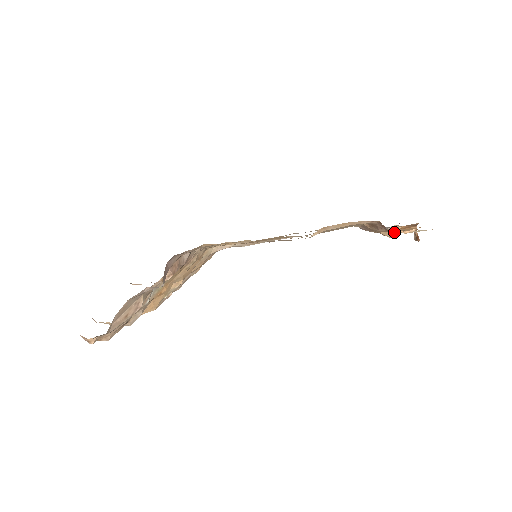
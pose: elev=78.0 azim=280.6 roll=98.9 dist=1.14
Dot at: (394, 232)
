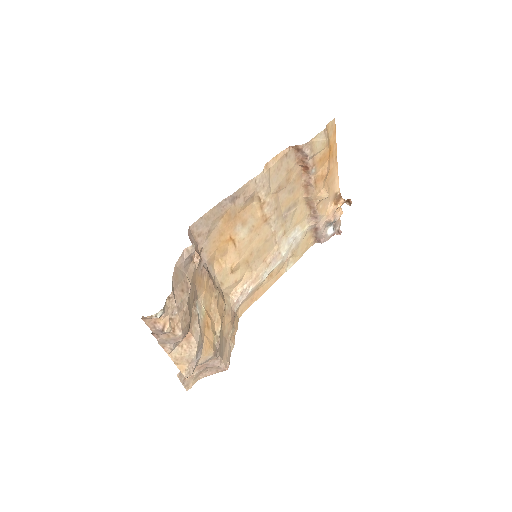
Dot at: (325, 190)
